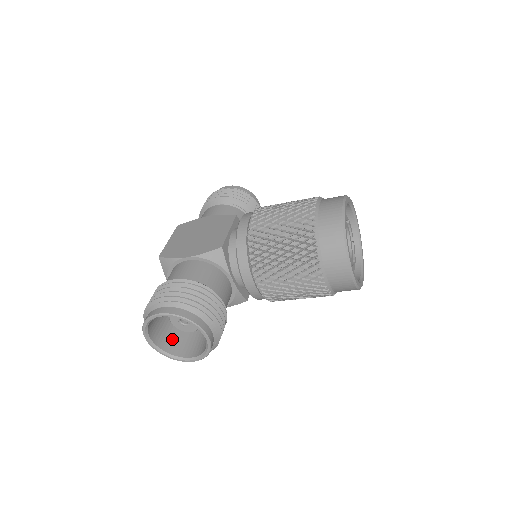
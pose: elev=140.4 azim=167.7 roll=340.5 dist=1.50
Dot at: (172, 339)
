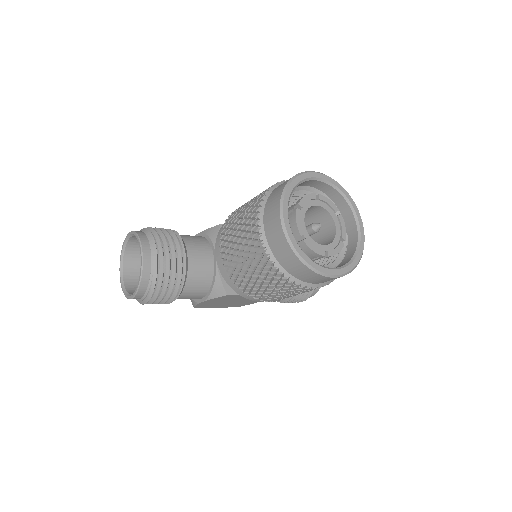
Dot at: occluded
